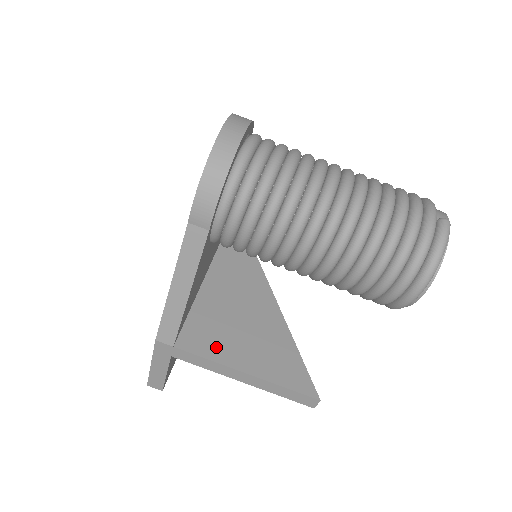
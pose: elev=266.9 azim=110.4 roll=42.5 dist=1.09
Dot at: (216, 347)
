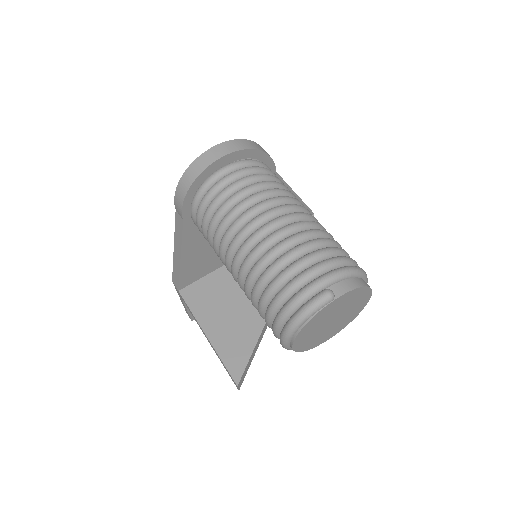
Dot at: (203, 307)
